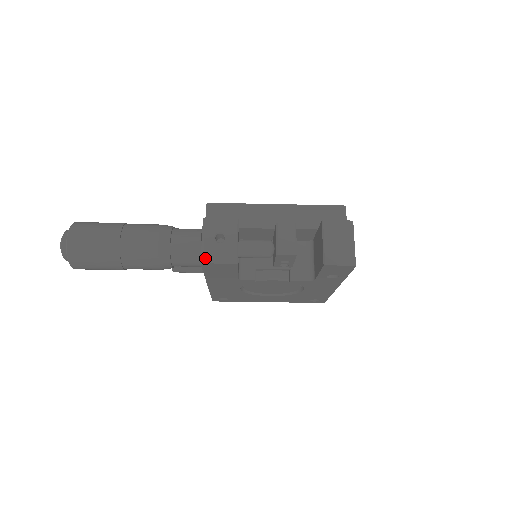
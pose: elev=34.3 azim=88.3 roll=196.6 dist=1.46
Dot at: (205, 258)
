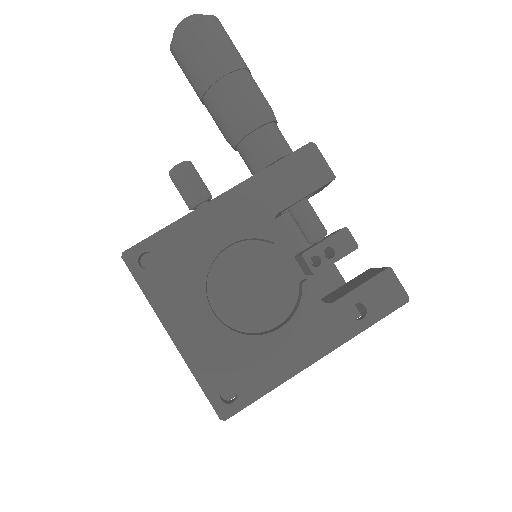
Dot at: (315, 146)
